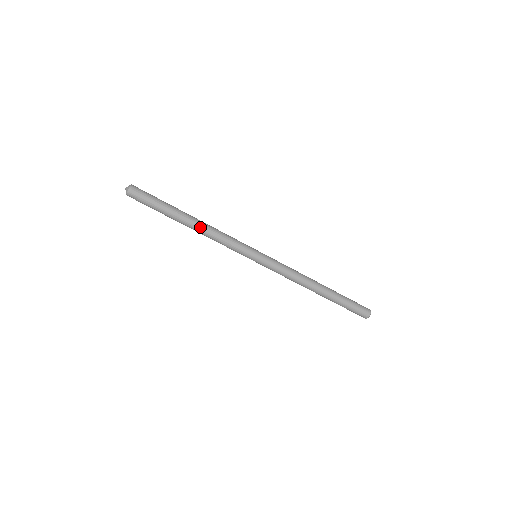
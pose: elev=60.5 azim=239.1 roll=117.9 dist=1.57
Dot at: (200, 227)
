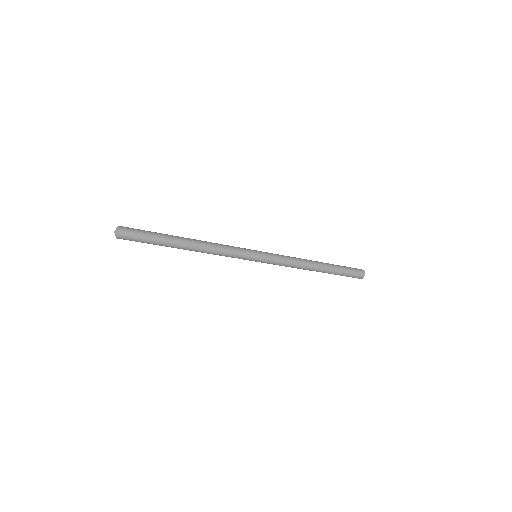
Dot at: (198, 249)
